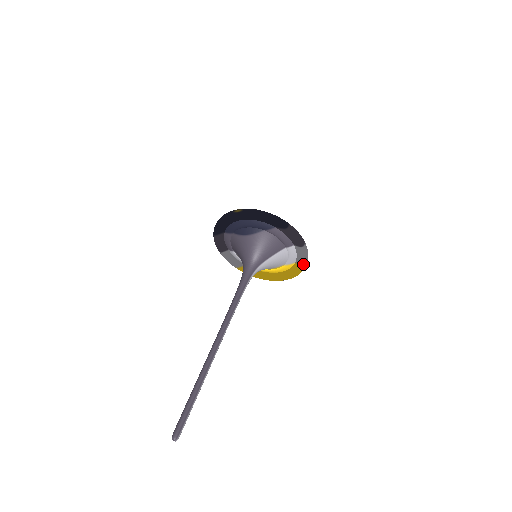
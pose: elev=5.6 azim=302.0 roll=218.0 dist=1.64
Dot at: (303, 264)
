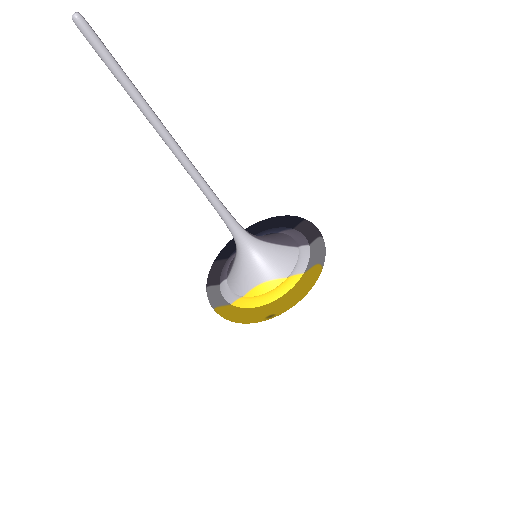
Dot at: (315, 264)
